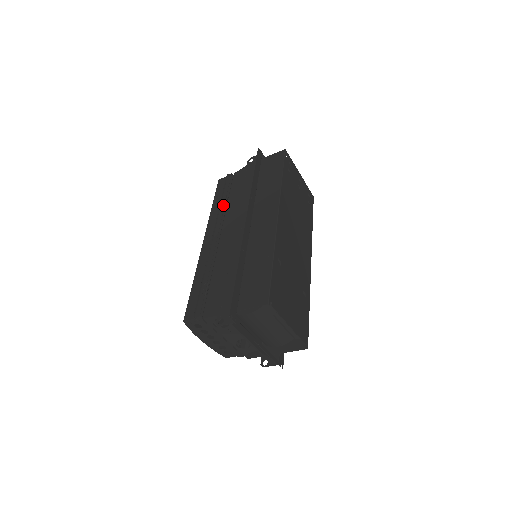
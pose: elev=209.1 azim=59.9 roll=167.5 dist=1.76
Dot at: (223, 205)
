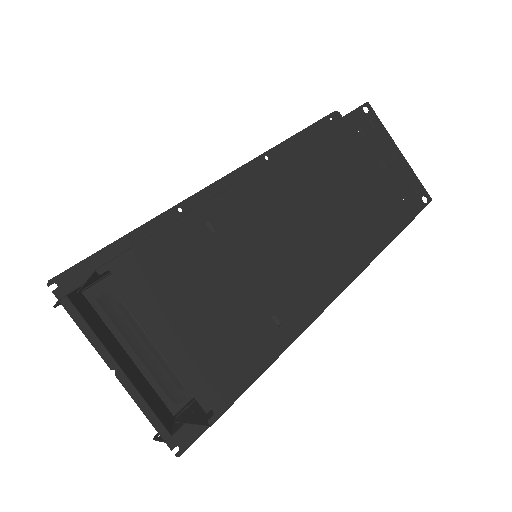
Dot at: occluded
